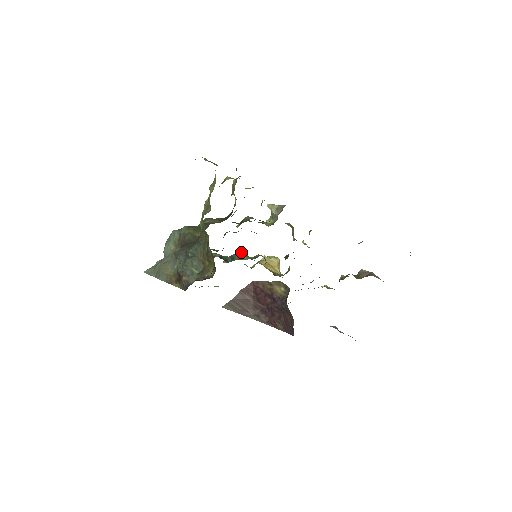
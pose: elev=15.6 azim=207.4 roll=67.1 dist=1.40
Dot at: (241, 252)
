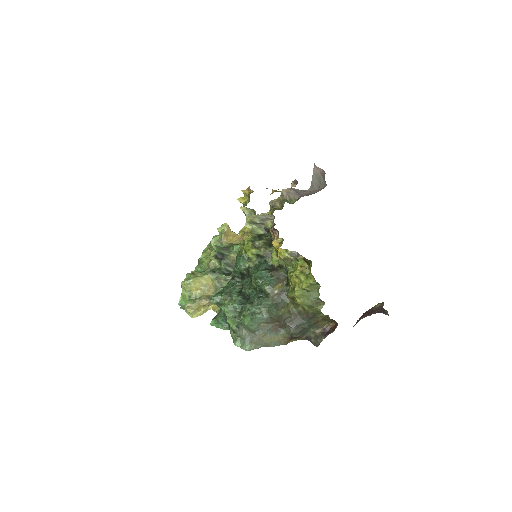
Dot at: (220, 252)
